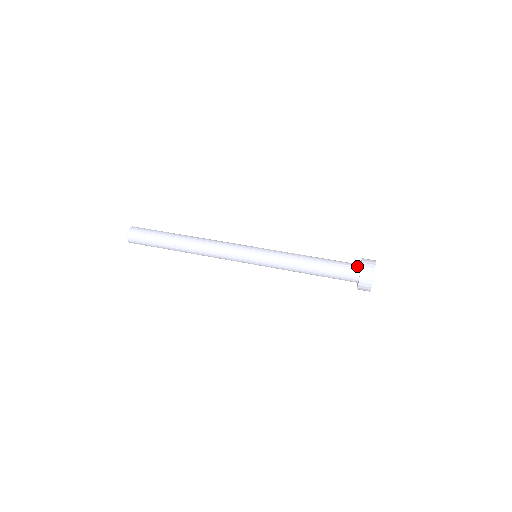
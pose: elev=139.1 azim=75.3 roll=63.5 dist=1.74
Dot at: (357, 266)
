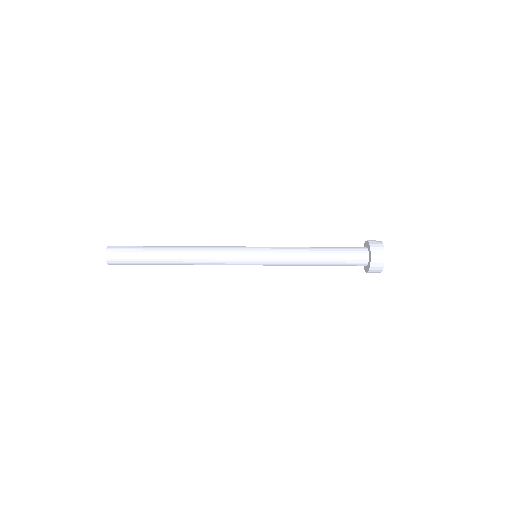
Dot at: (363, 247)
